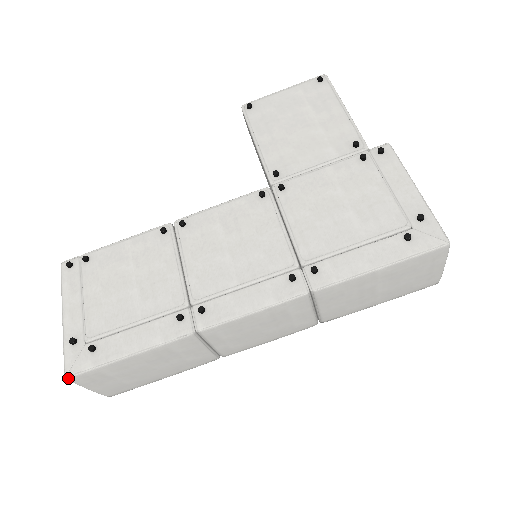
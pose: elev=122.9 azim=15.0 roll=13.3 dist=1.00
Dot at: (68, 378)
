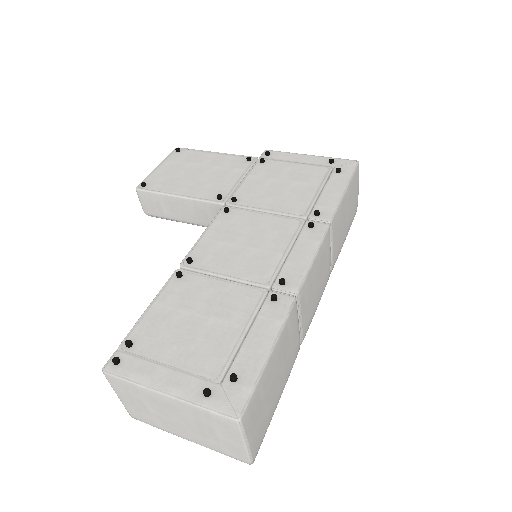
Dot at: (241, 418)
